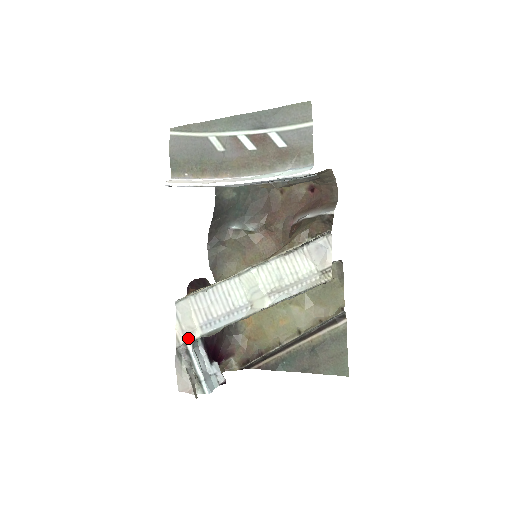
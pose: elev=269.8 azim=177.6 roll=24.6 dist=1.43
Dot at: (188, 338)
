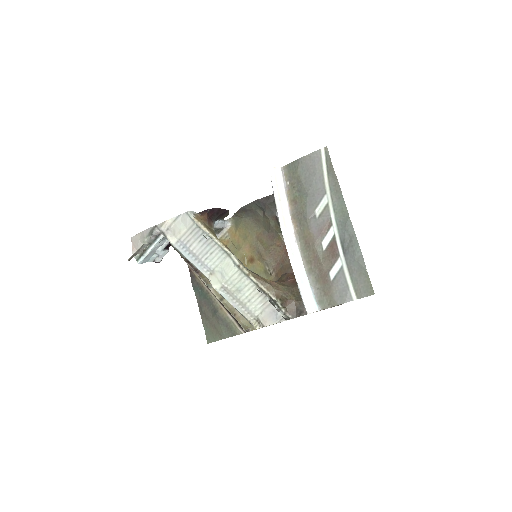
Dot at: (166, 234)
